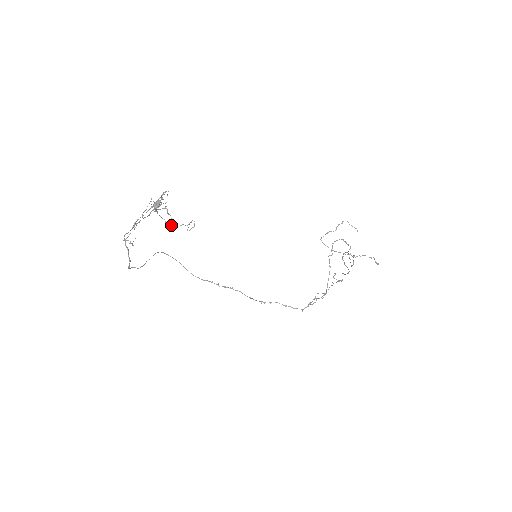
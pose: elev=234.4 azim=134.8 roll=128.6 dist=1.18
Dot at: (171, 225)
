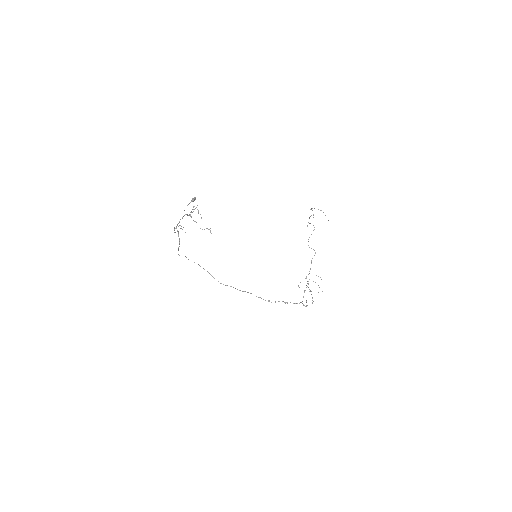
Dot at: (200, 228)
